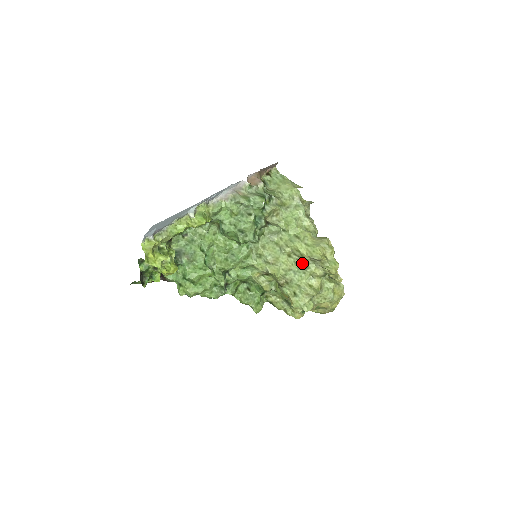
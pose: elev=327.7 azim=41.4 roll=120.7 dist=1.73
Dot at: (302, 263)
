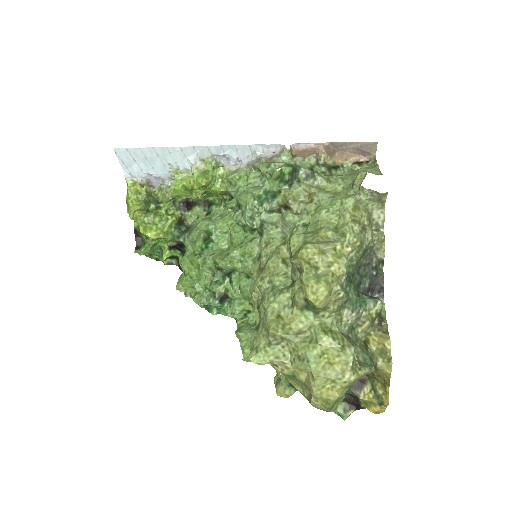
Dot at: (292, 276)
